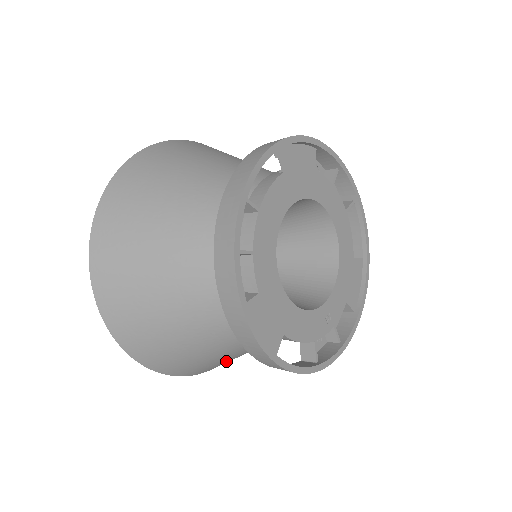
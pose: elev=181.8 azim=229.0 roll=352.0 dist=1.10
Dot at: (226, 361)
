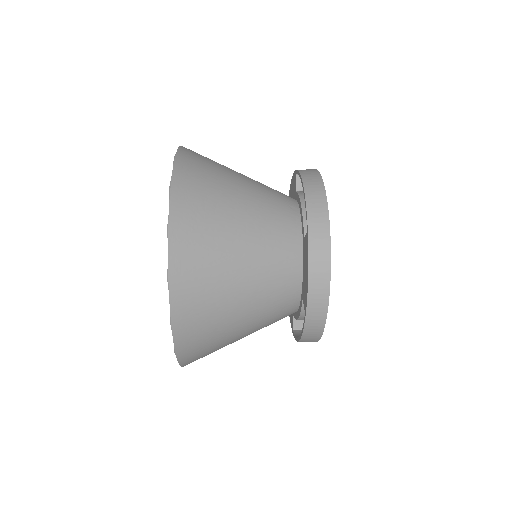
Dot at: occluded
